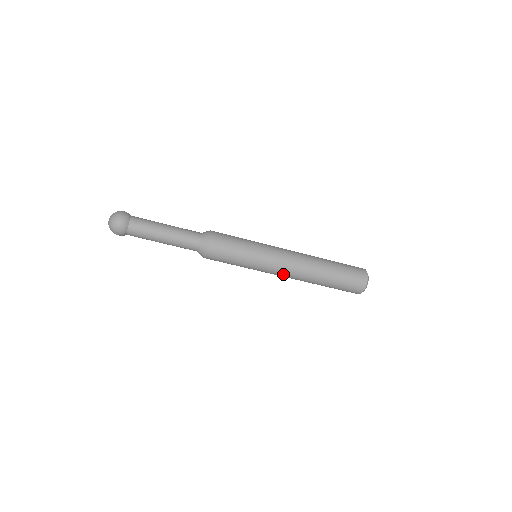
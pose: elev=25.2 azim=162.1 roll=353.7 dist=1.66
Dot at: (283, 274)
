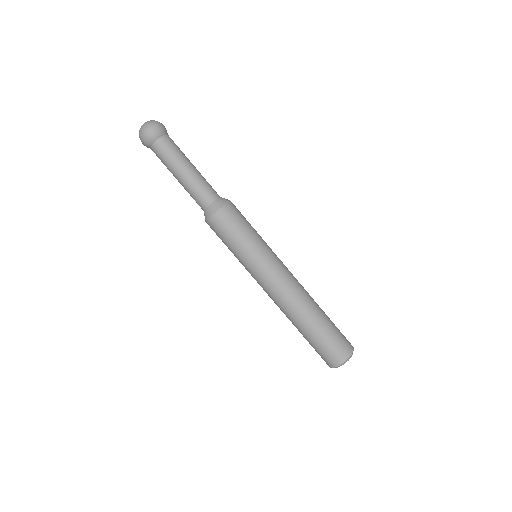
Dot at: (266, 292)
